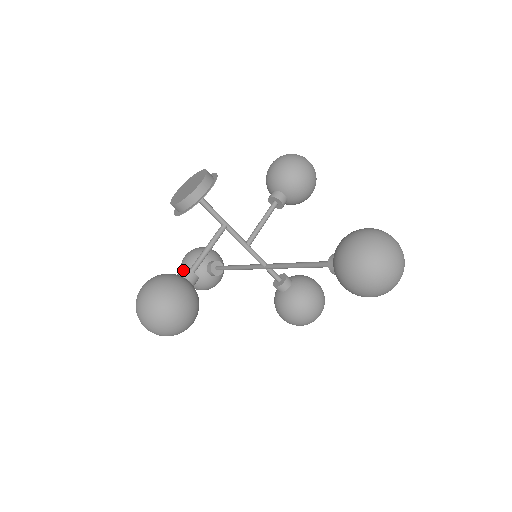
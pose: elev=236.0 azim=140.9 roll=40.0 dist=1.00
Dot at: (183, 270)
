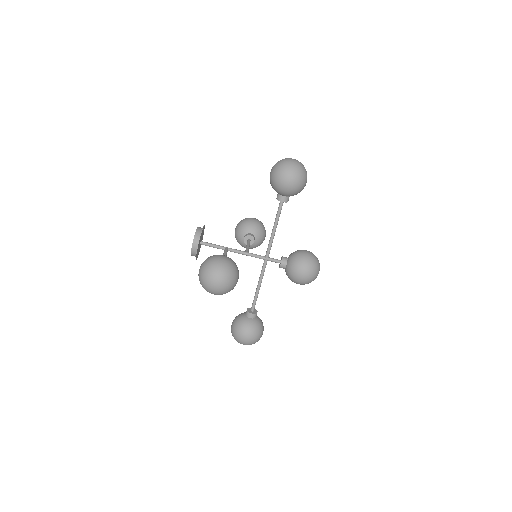
Dot at: occluded
